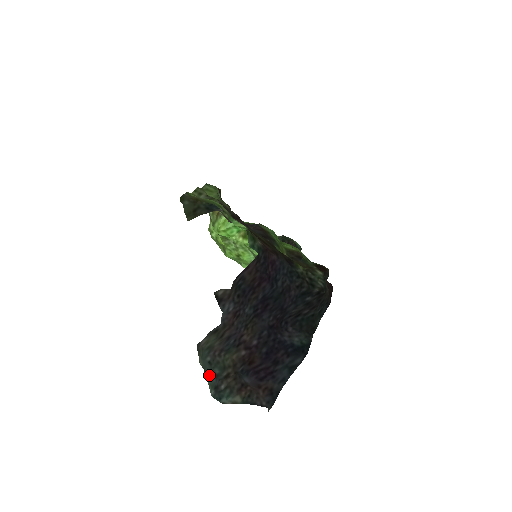
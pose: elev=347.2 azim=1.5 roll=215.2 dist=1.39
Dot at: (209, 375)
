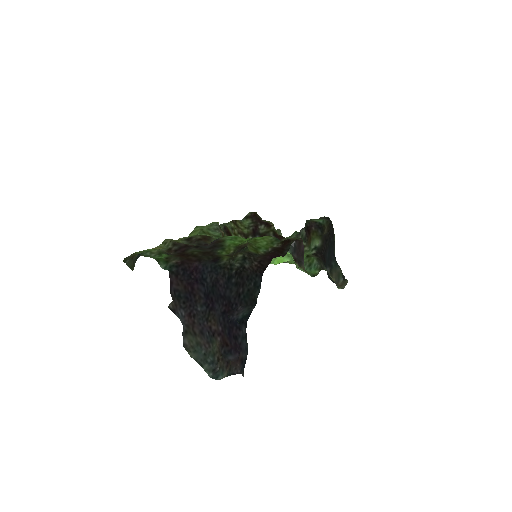
Dot at: (203, 363)
